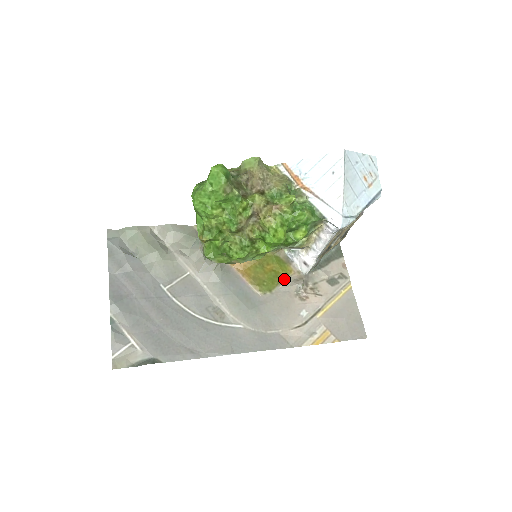
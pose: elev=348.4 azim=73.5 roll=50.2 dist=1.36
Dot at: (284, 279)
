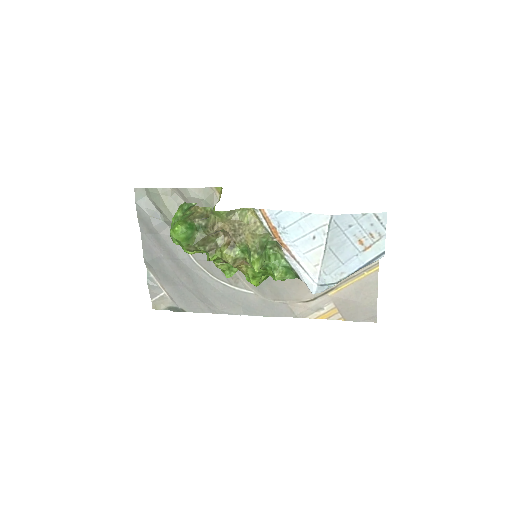
Dot at: occluded
